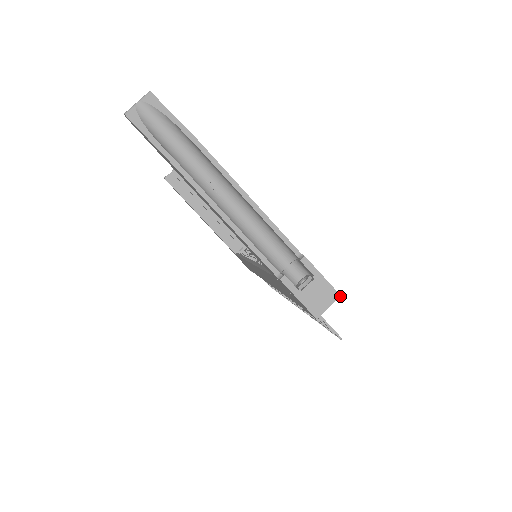
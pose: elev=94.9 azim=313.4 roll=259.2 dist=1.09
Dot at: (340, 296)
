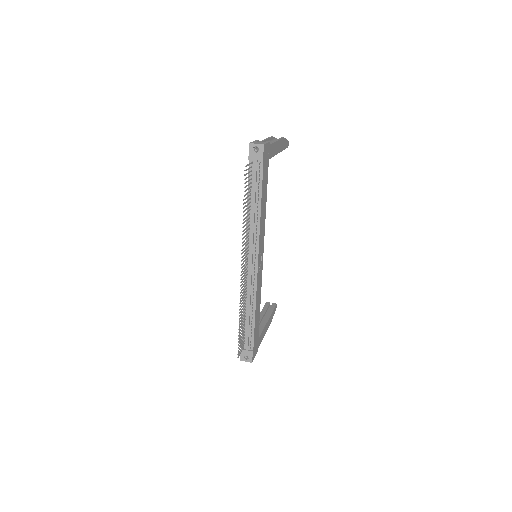
Dot at: (264, 144)
